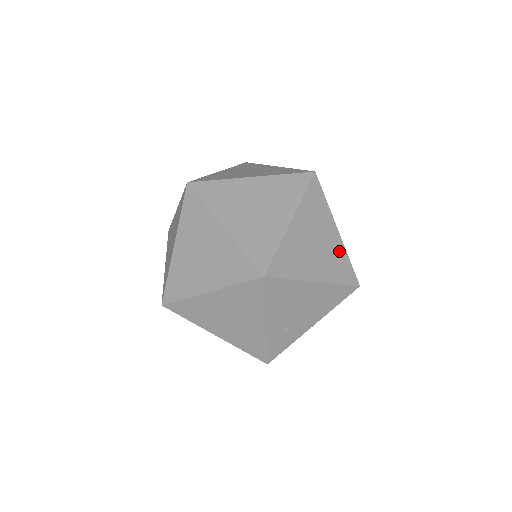
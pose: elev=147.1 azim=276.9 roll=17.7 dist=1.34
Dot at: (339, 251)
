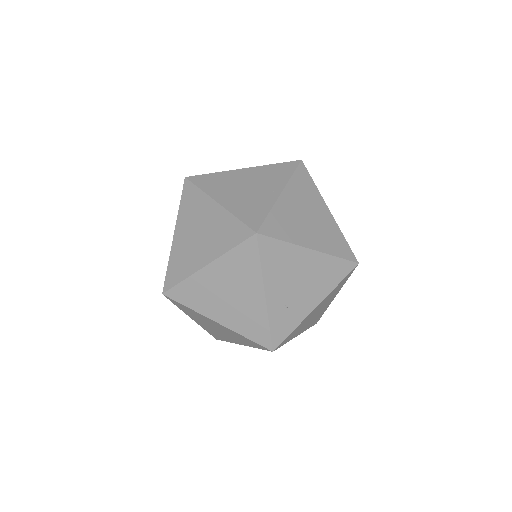
Dot at: (333, 228)
